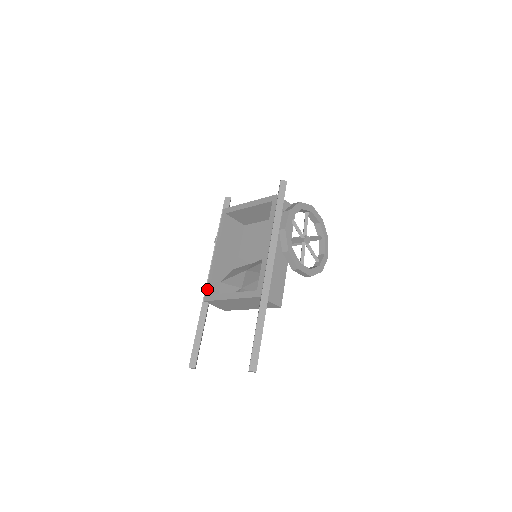
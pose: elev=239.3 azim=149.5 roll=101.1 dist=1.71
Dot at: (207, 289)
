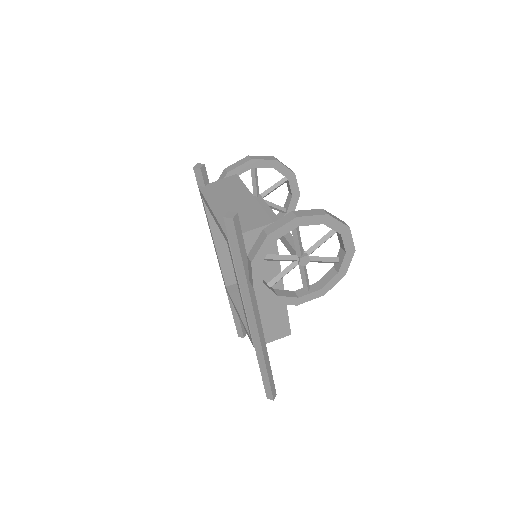
Dot at: (223, 280)
